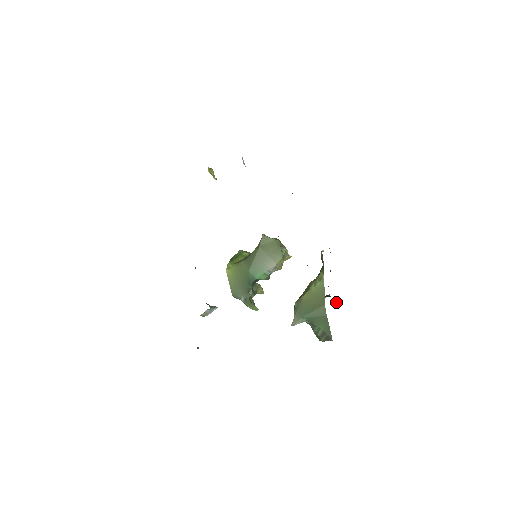
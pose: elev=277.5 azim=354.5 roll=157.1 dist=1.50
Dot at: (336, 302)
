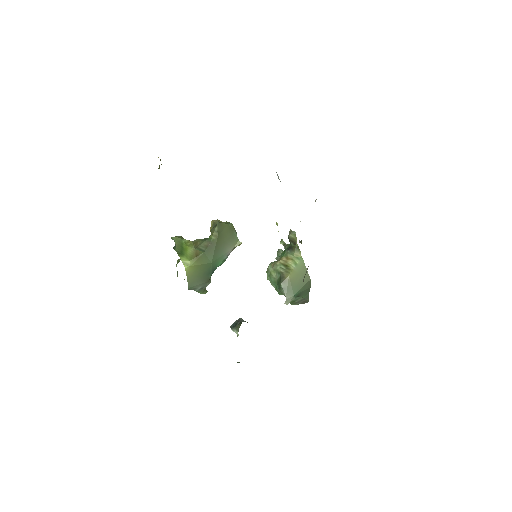
Dot at: occluded
